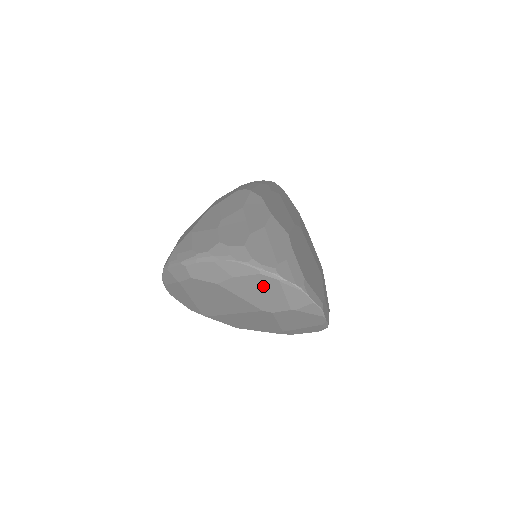
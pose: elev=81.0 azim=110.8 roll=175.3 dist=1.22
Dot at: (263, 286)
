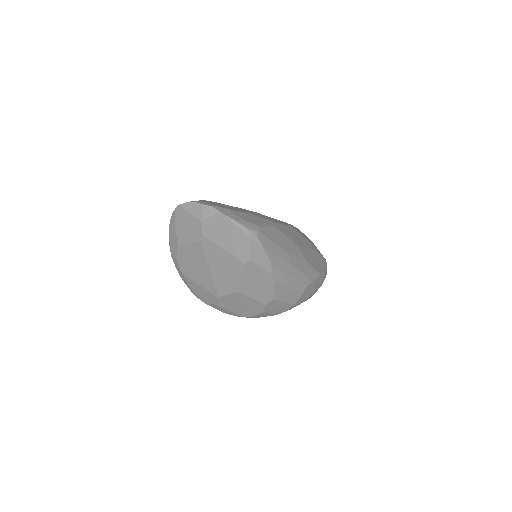
Dot at: (183, 220)
